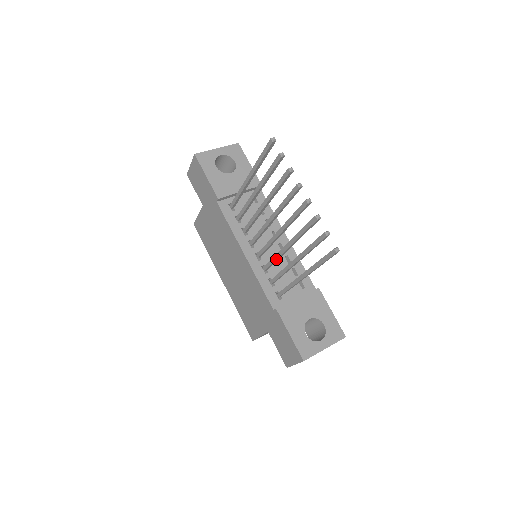
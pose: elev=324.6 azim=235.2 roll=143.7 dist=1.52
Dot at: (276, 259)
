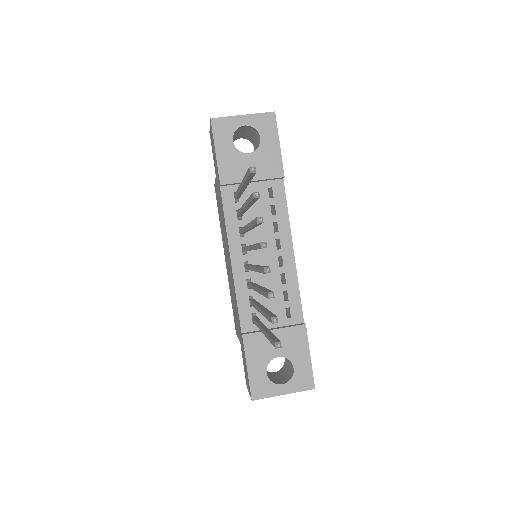
Dot at: (251, 288)
